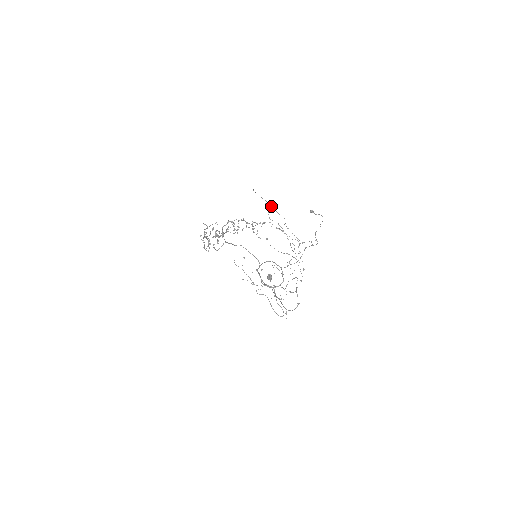
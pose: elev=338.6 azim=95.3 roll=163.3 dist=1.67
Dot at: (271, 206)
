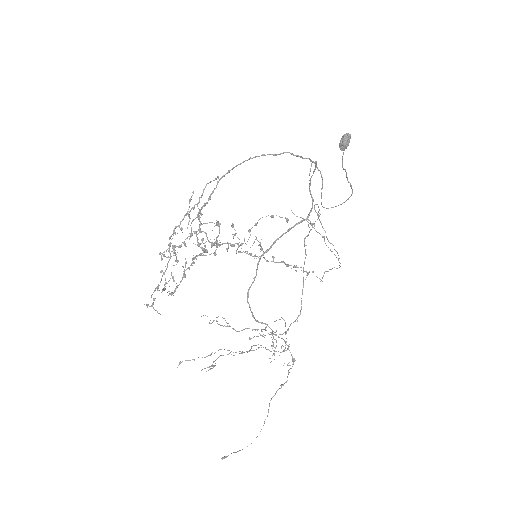
Dot at: (213, 367)
